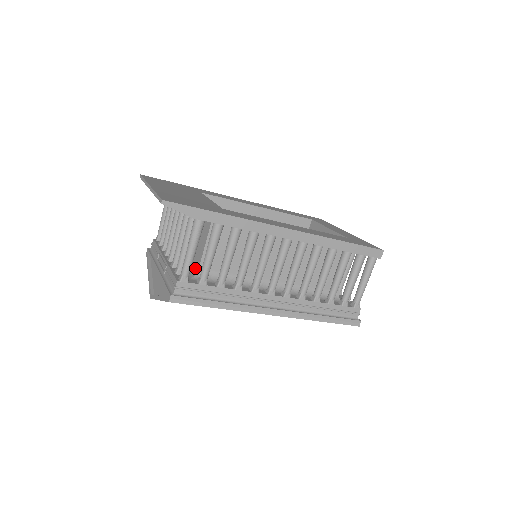
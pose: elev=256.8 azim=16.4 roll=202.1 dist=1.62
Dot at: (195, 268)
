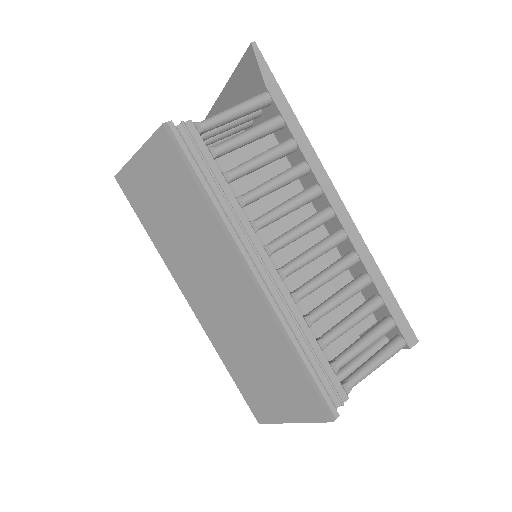
Dot at: occluded
